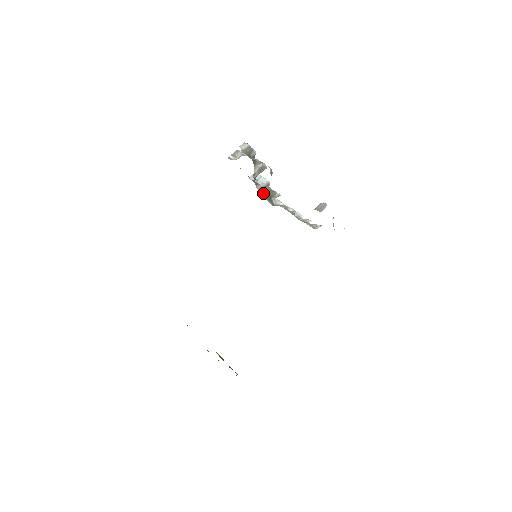
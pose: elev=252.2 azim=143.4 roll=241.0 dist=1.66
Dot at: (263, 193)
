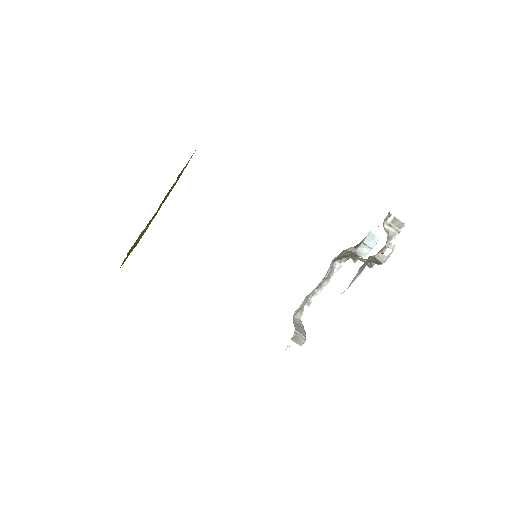
Dot at: occluded
